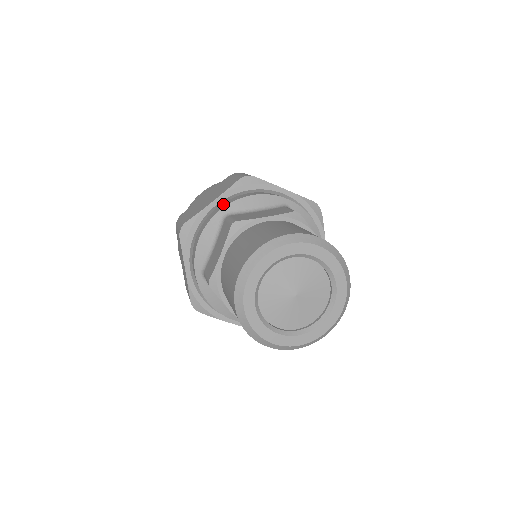
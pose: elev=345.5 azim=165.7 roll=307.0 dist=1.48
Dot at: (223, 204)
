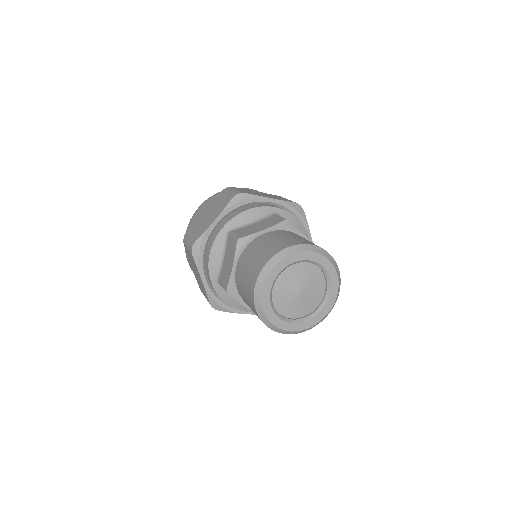
Dot at: (276, 206)
